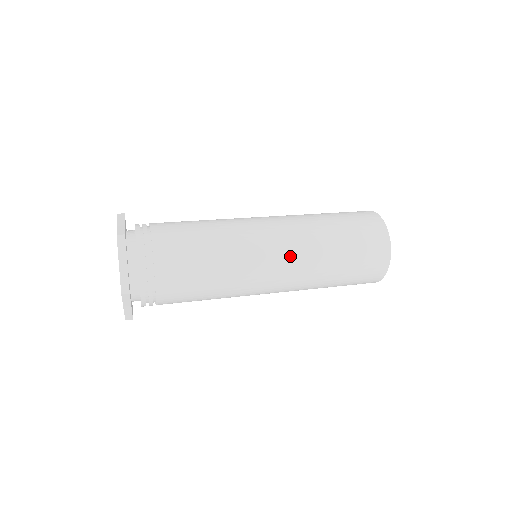
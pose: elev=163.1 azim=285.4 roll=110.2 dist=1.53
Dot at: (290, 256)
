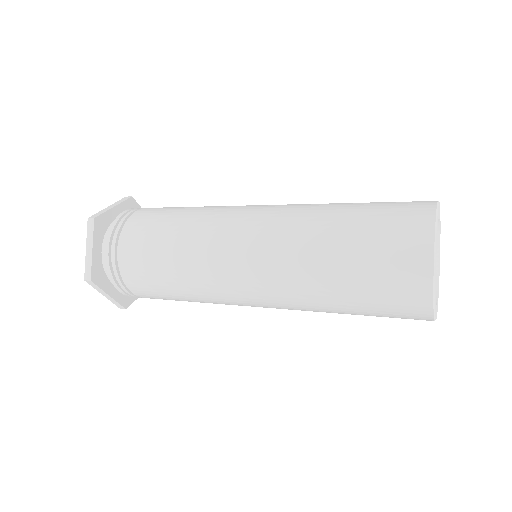
Dot at: (263, 260)
